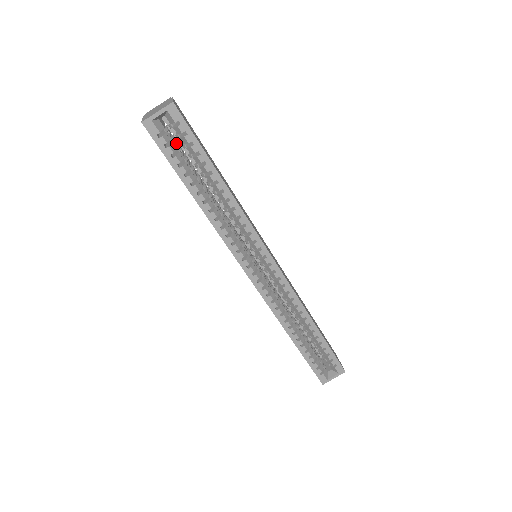
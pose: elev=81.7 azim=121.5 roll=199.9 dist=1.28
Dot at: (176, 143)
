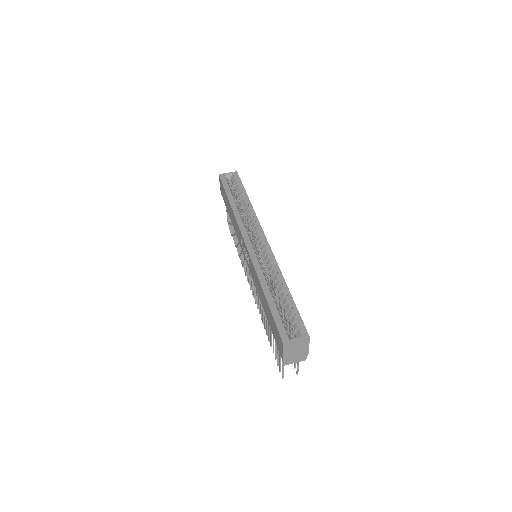
Dot at: occluded
